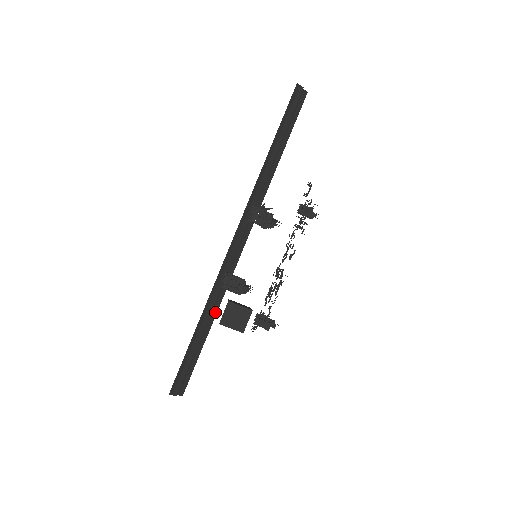
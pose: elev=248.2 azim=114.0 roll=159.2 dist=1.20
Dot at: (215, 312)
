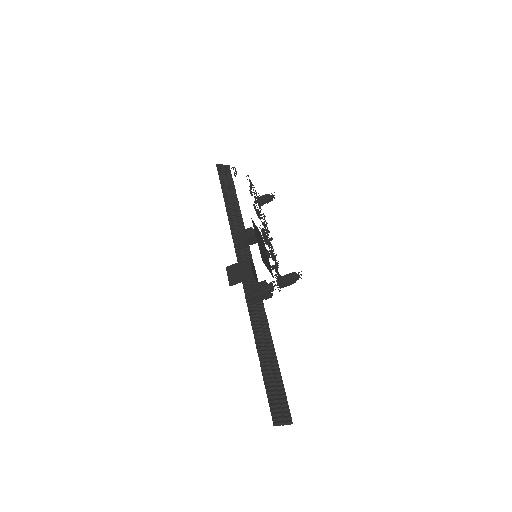
Dot at: (268, 330)
